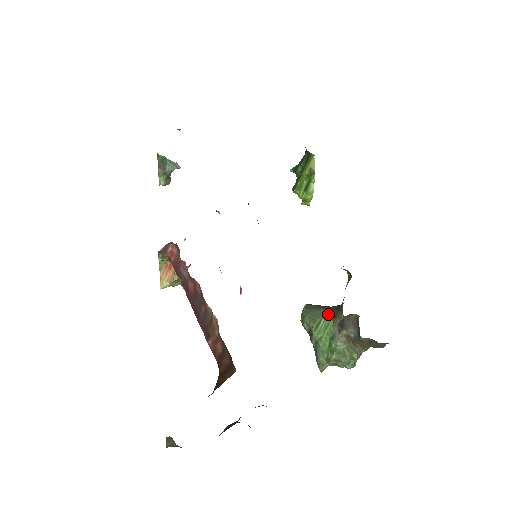
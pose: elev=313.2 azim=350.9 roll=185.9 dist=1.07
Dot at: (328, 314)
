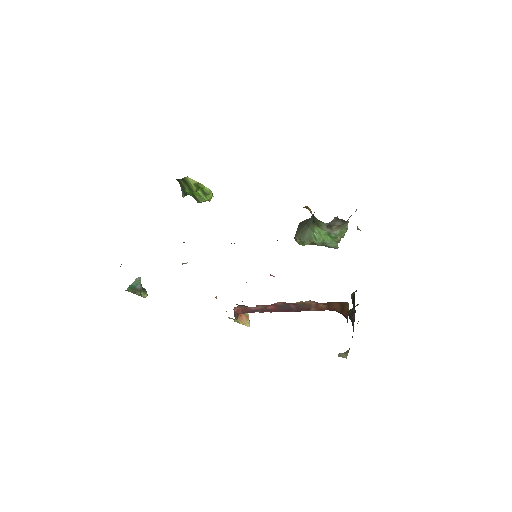
Dot at: (313, 229)
